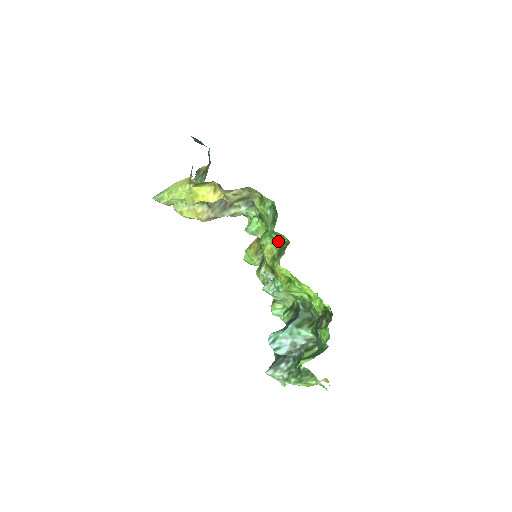
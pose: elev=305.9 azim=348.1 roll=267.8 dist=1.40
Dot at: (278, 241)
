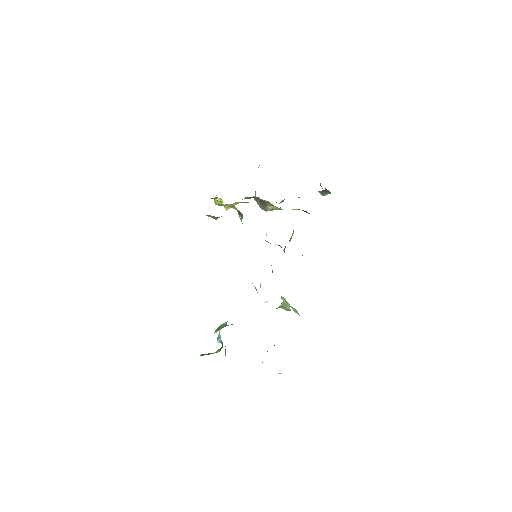
Dot at: occluded
